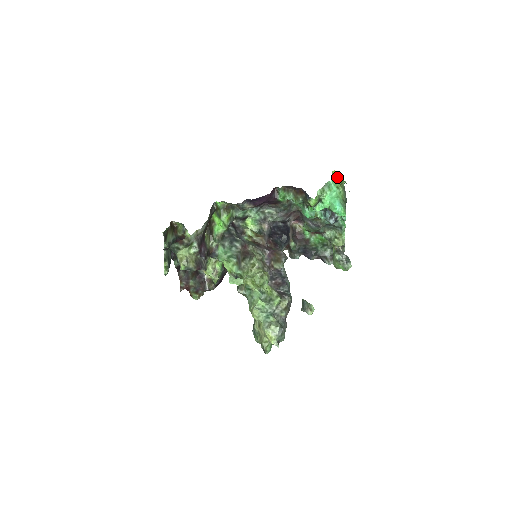
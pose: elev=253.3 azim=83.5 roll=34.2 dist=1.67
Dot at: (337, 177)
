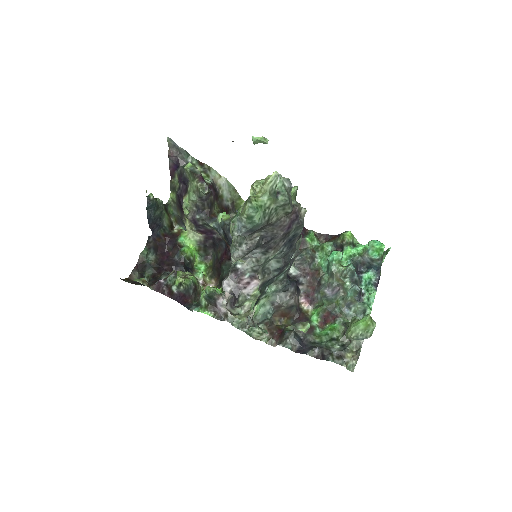
Dot at: occluded
